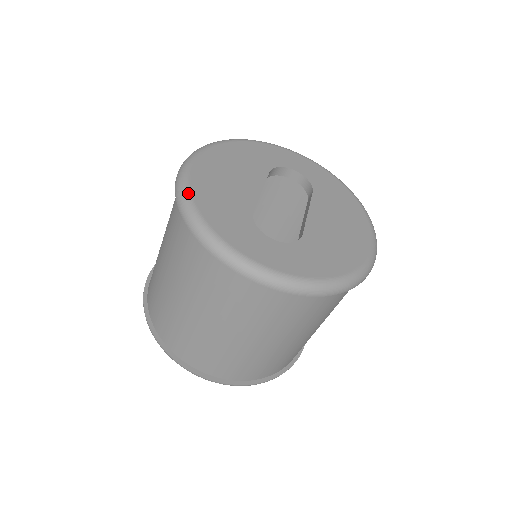
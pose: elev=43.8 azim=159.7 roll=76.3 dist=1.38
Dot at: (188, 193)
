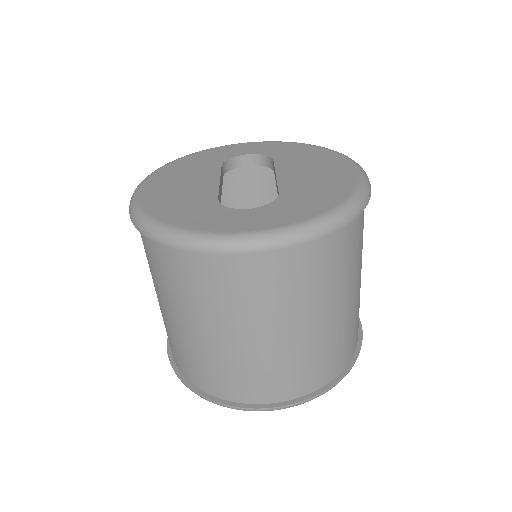
Dot at: (142, 213)
